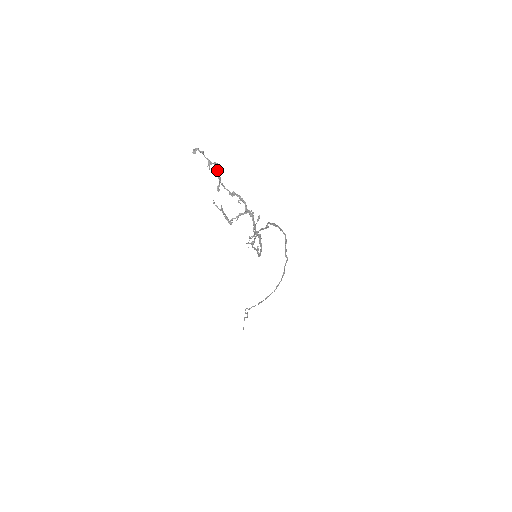
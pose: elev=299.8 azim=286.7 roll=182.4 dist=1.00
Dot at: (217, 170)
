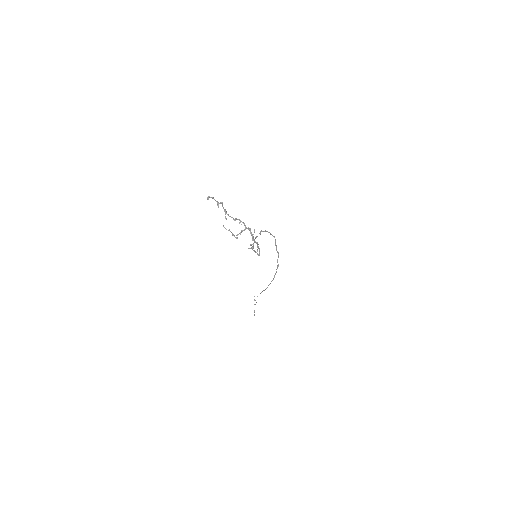
Dot at: (223, 207)
